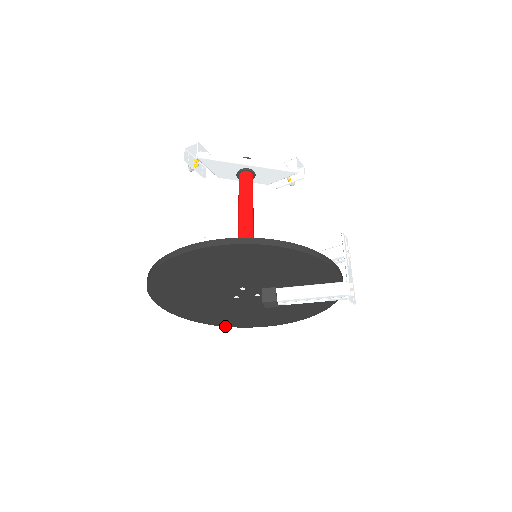
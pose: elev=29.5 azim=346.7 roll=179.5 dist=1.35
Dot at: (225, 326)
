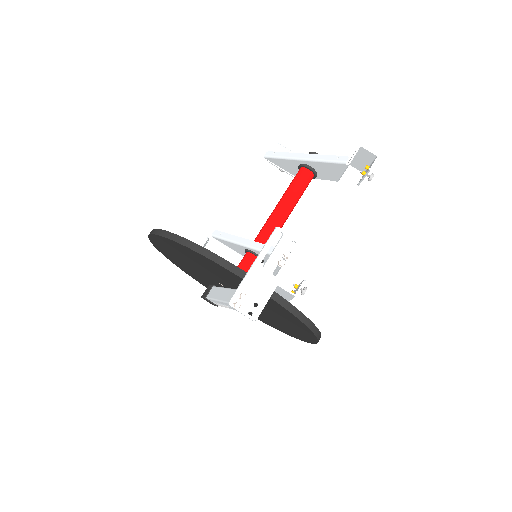
Dot at: (279, 330)
